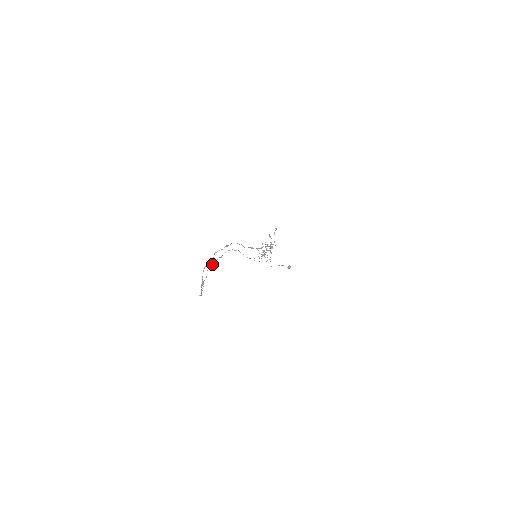
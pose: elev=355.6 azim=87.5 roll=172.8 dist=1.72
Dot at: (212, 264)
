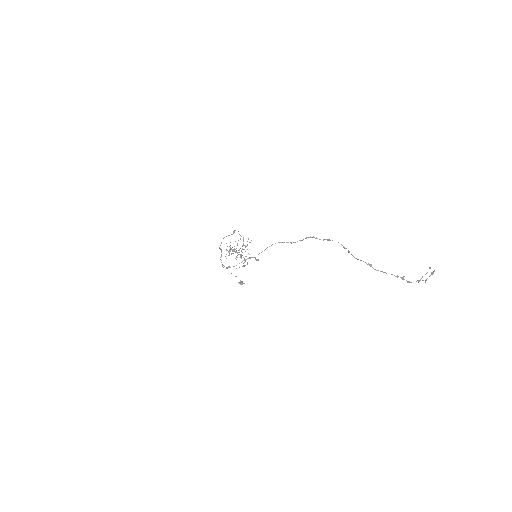
Dot at: (229, 235)
